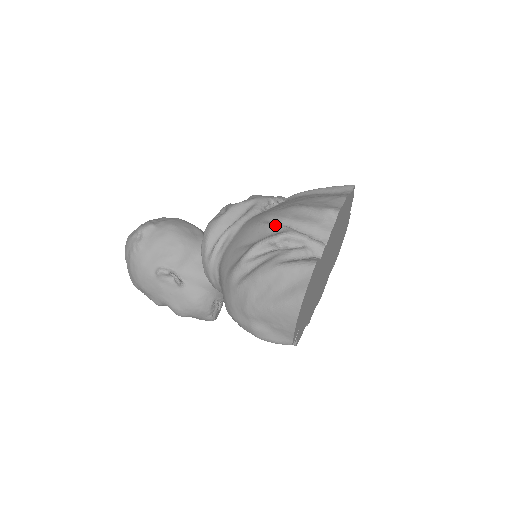
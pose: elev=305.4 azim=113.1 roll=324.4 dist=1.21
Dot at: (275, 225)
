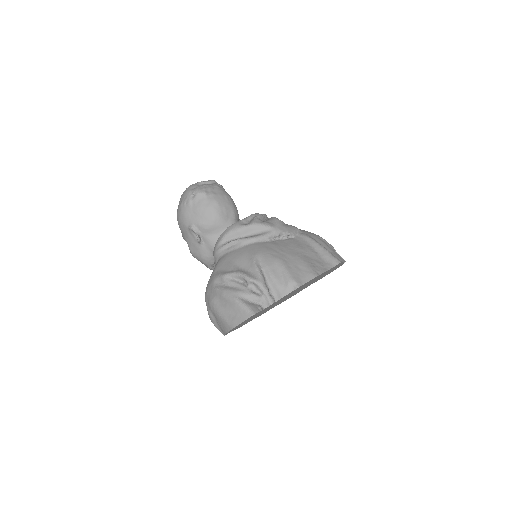
Dot at: (257, 268)
